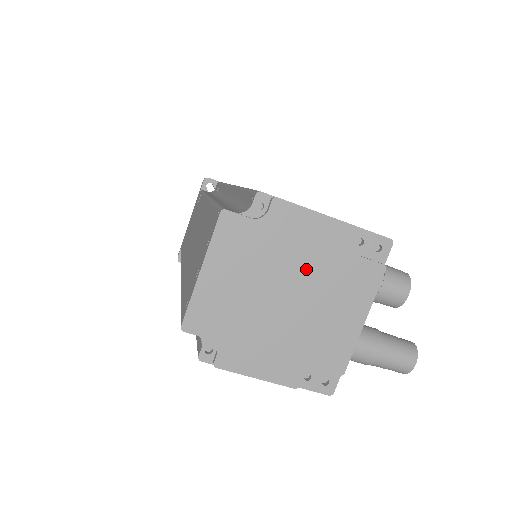
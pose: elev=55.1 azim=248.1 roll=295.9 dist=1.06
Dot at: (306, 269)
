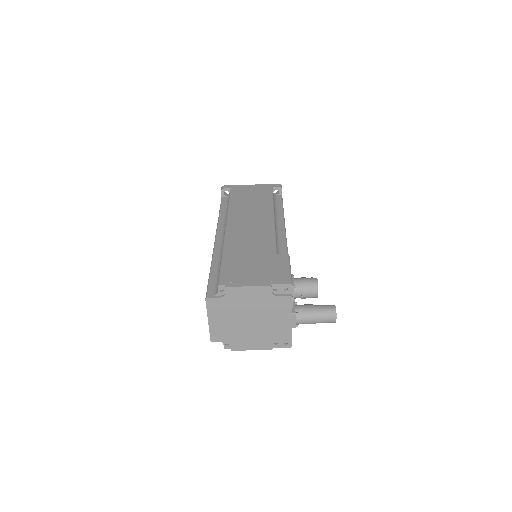
Dot at: (254, 308)
